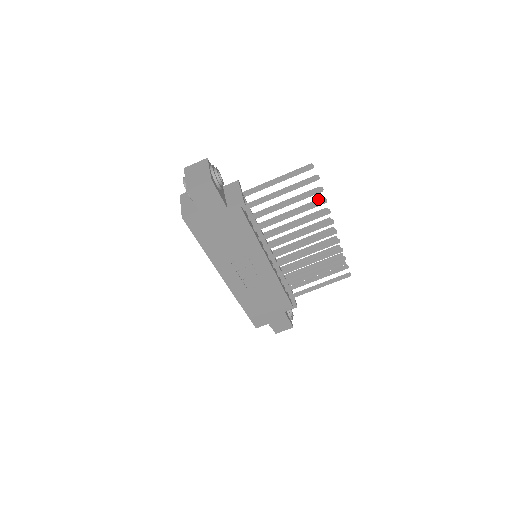
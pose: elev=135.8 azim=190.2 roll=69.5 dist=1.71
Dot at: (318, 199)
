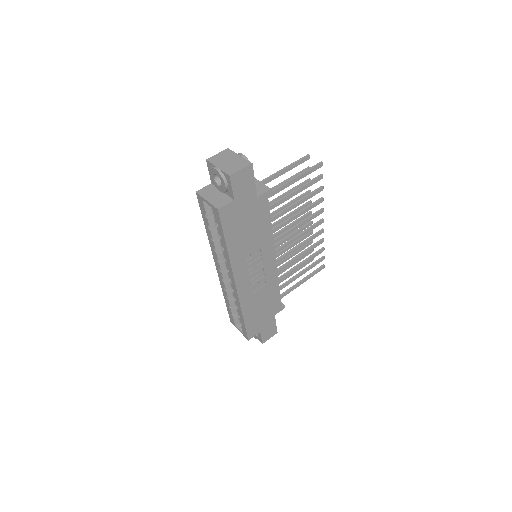
Dot at: (306, 191)
